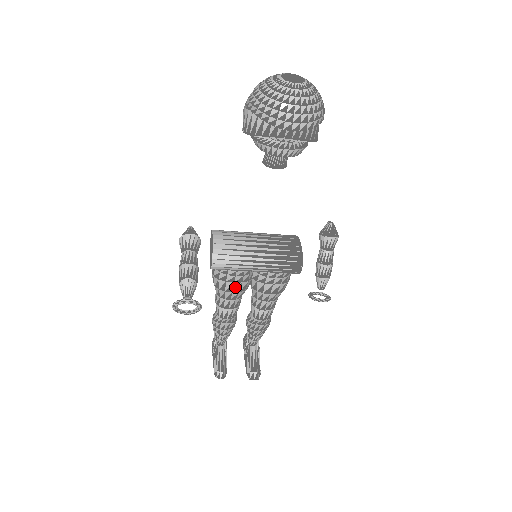
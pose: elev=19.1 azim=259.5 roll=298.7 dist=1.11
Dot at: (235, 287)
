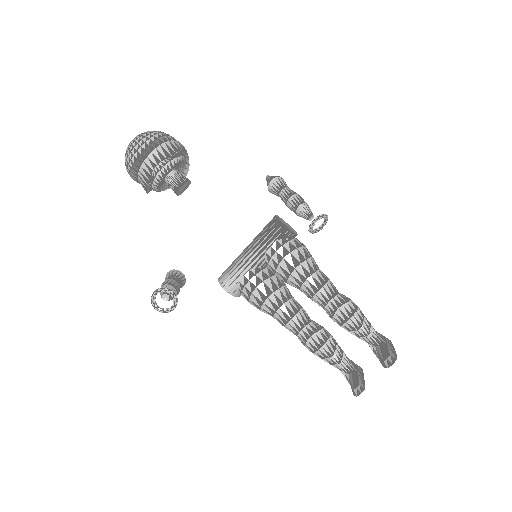
Dot at: (263, 291)
